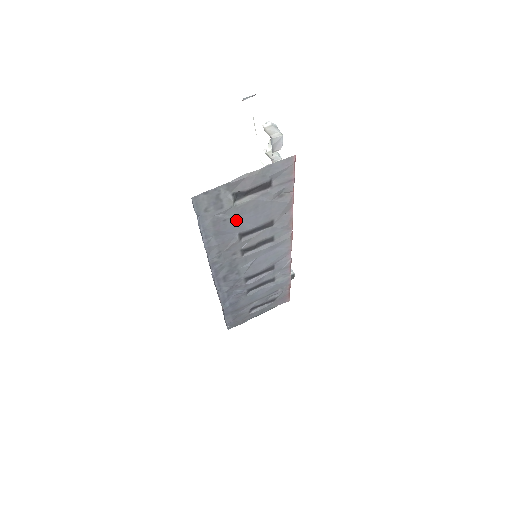
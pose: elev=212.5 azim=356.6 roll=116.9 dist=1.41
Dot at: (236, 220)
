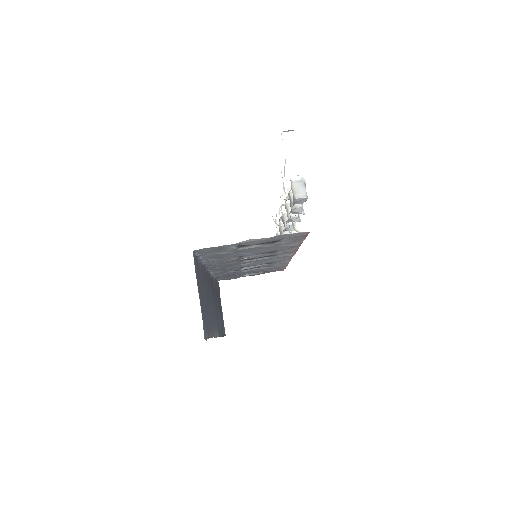
Dot at: (238, 253)
